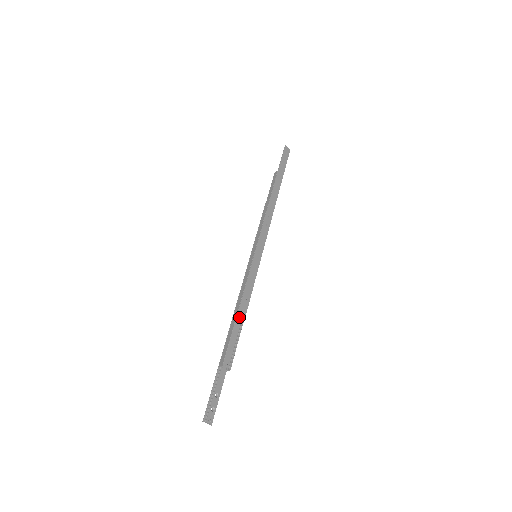
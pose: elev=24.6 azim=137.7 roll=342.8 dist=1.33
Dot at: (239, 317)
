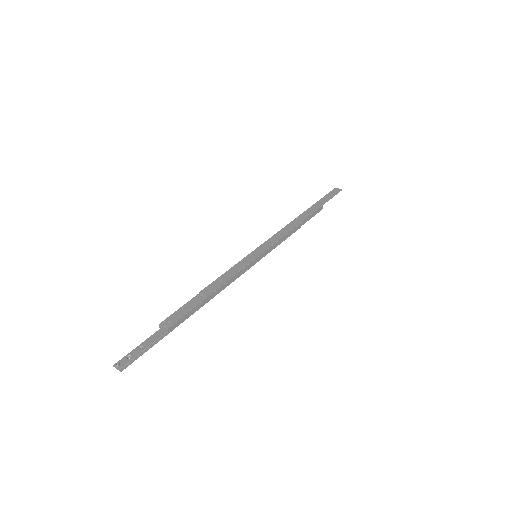
Dot at: (203, 292)
